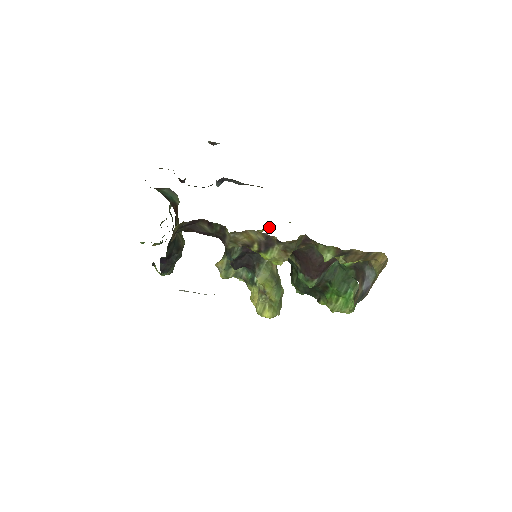
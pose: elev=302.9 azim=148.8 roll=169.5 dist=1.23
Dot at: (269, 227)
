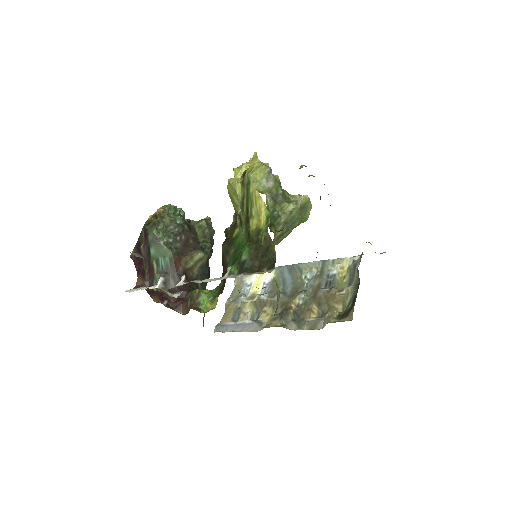
Dot at: (240, 209)
